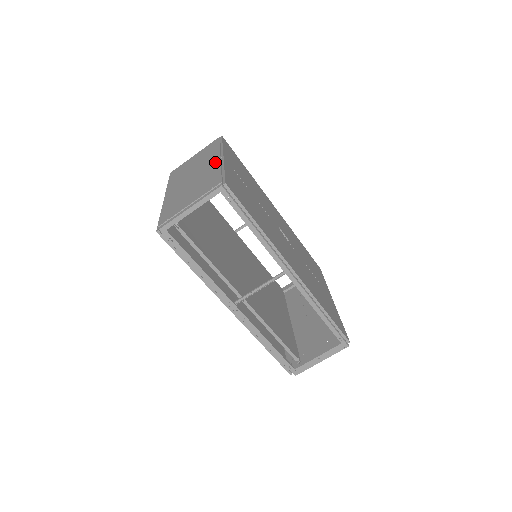
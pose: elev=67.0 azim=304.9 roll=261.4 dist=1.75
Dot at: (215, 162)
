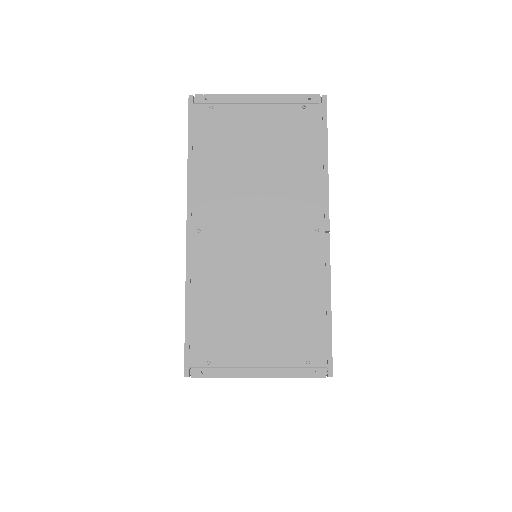
Dot at: (313, 243)
